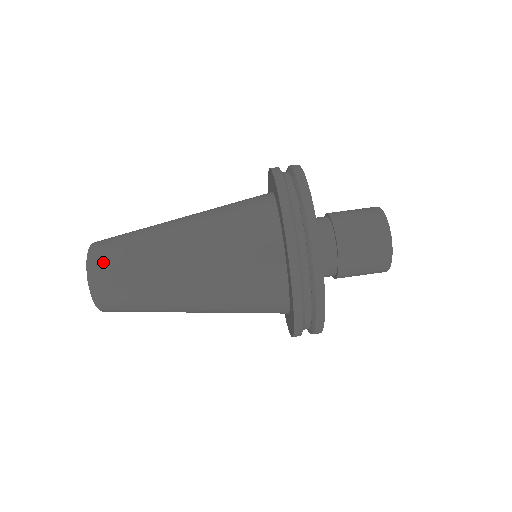
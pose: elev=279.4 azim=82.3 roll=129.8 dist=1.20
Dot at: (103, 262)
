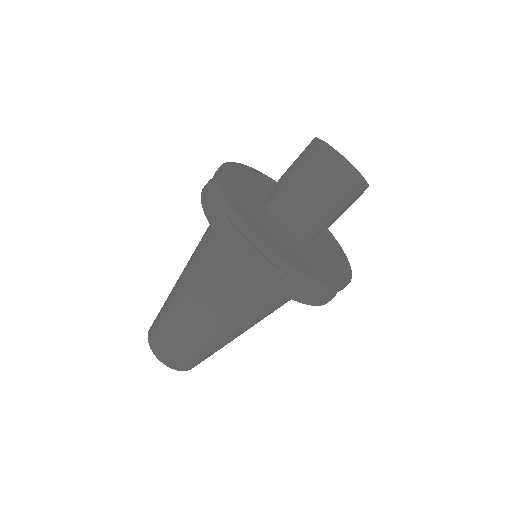
Dot at: (197, 364)
